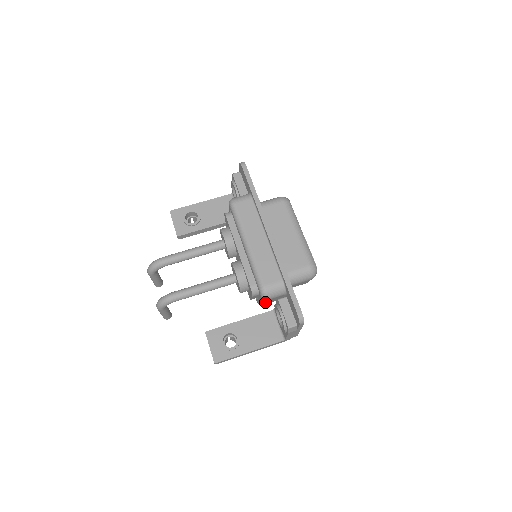
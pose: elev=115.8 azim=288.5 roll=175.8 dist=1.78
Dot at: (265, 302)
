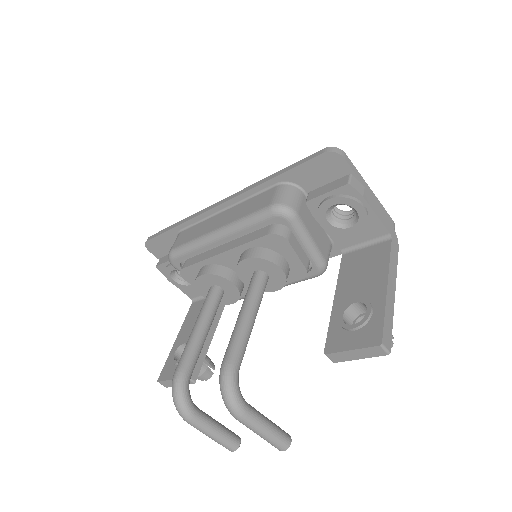
Dot at: (312, 238)
